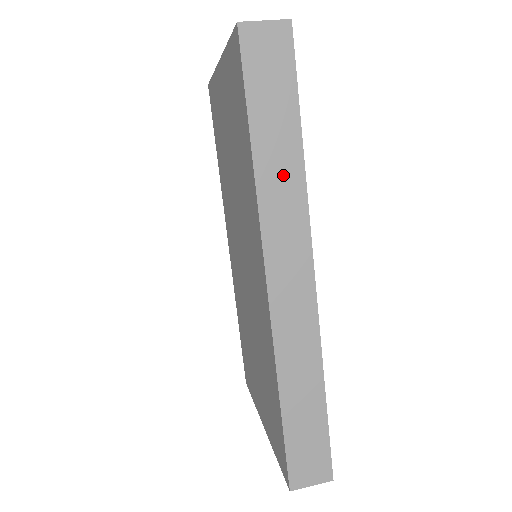
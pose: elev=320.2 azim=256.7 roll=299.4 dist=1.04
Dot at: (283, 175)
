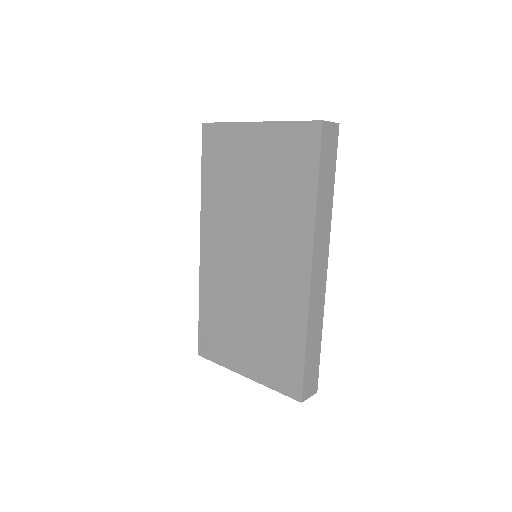
Dot at: (325, 209)
